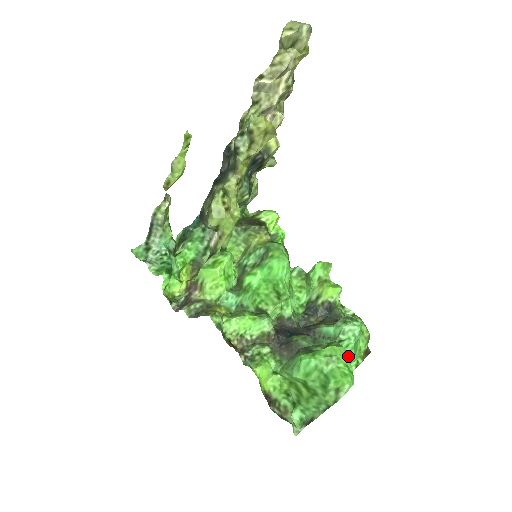
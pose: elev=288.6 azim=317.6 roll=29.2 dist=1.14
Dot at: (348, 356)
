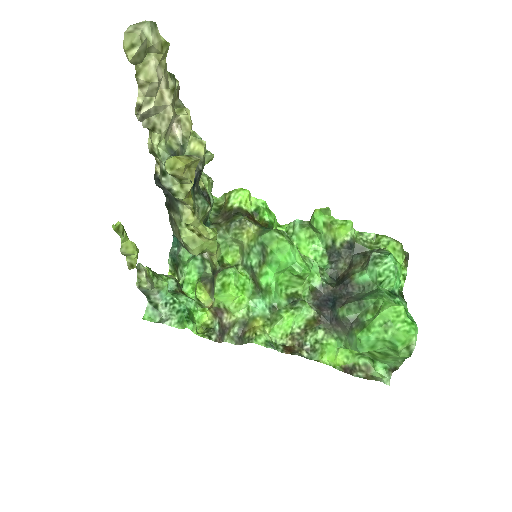
Dot at: (400, 312)
